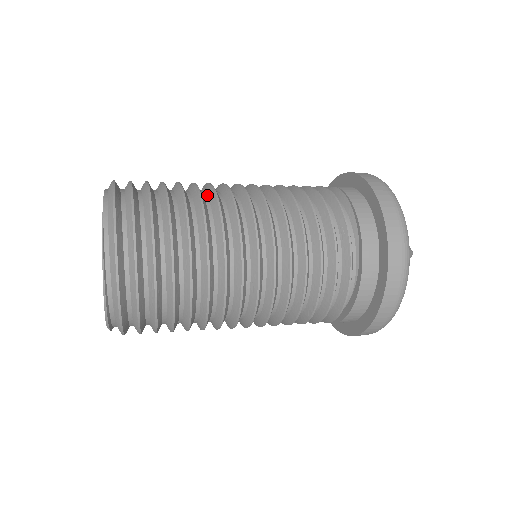
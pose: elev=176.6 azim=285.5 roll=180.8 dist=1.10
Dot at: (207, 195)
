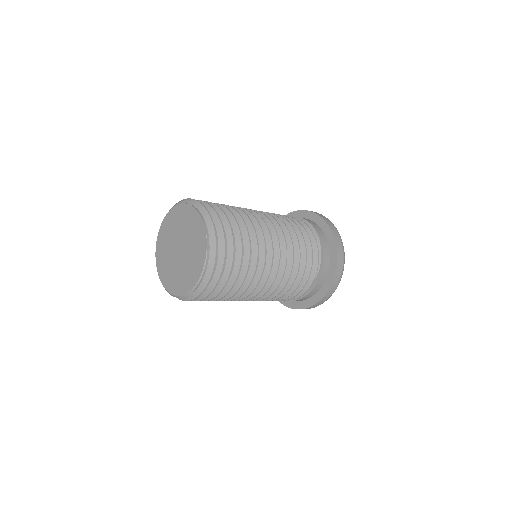
Dot at: occluded
